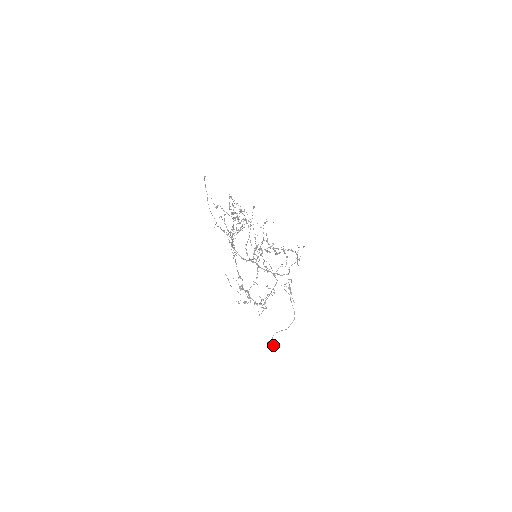
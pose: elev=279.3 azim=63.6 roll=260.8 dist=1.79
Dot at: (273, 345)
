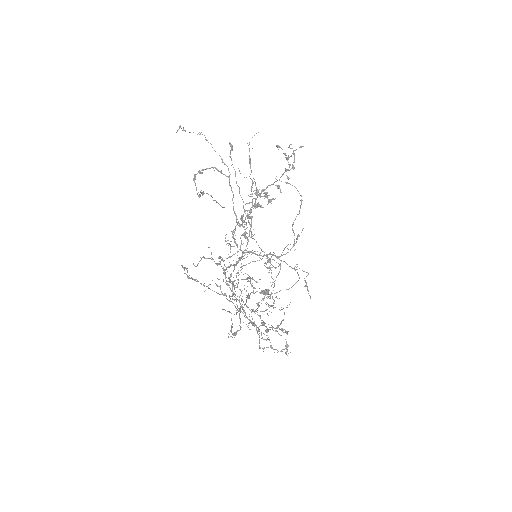
Dot at: occluded
